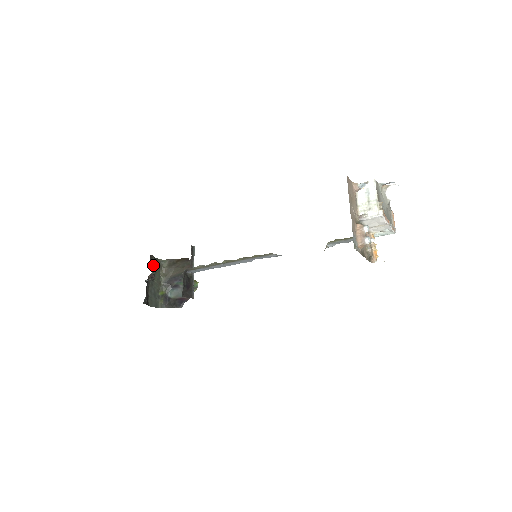
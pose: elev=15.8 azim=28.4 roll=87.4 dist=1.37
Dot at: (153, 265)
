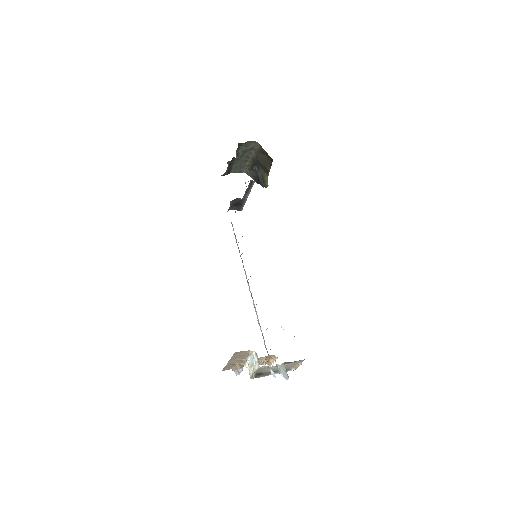
Dot at: (243, 147)
